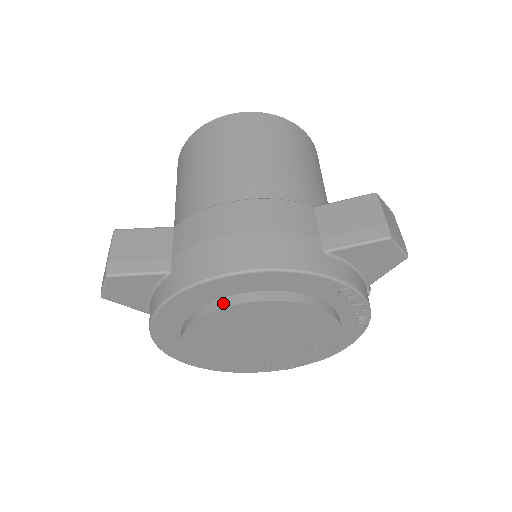
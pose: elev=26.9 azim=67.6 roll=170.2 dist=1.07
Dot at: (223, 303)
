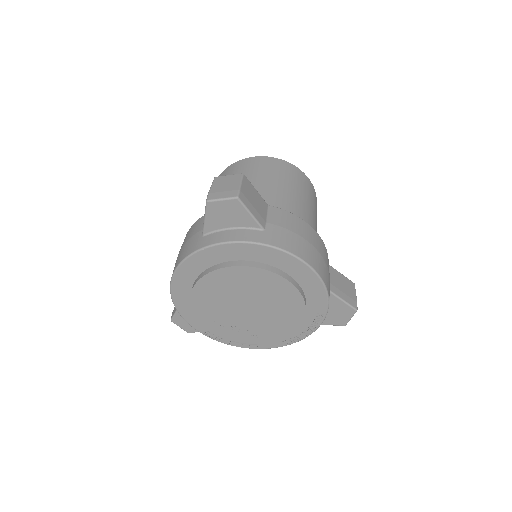
Dot at: (279, 272)
